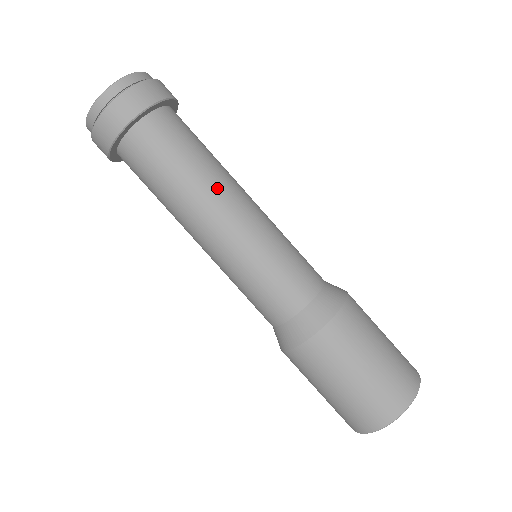
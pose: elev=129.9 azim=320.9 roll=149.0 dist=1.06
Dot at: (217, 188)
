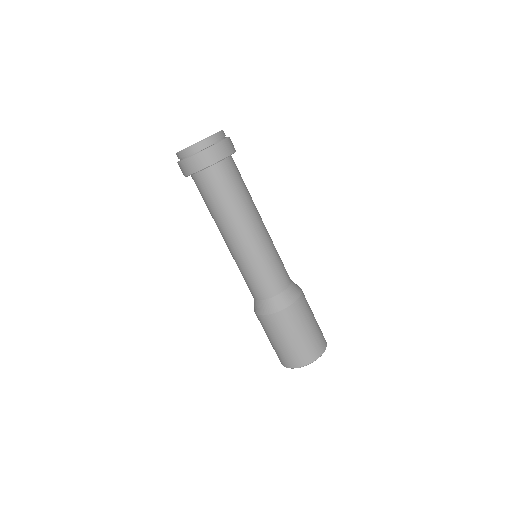
Dot at: (253, 212)
